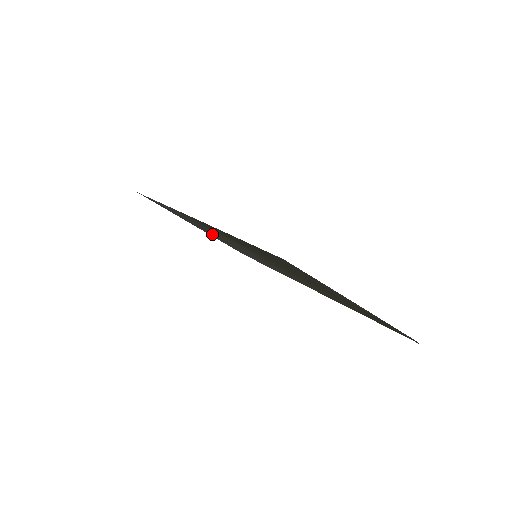
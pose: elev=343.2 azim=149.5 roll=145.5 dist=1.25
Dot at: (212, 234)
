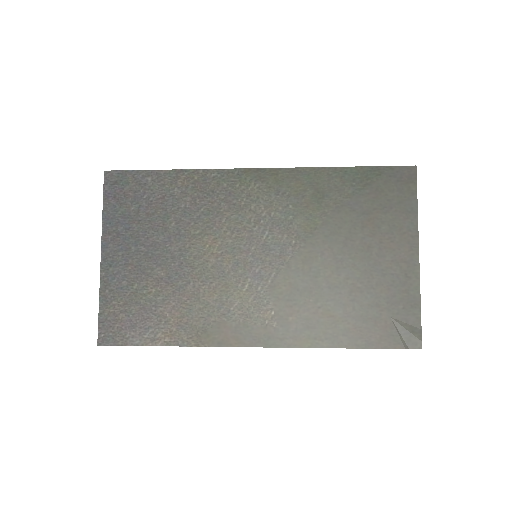
Dot at: (157, 253)
